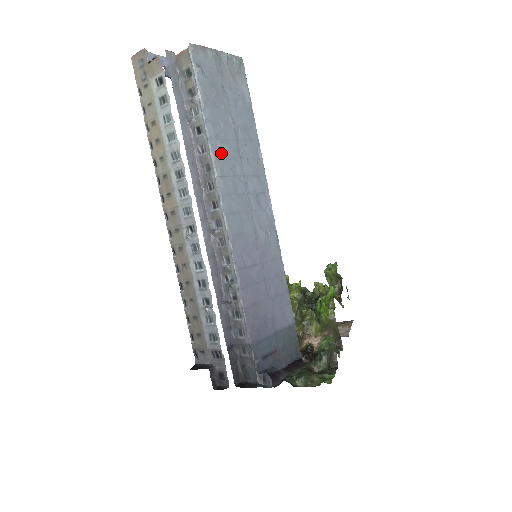
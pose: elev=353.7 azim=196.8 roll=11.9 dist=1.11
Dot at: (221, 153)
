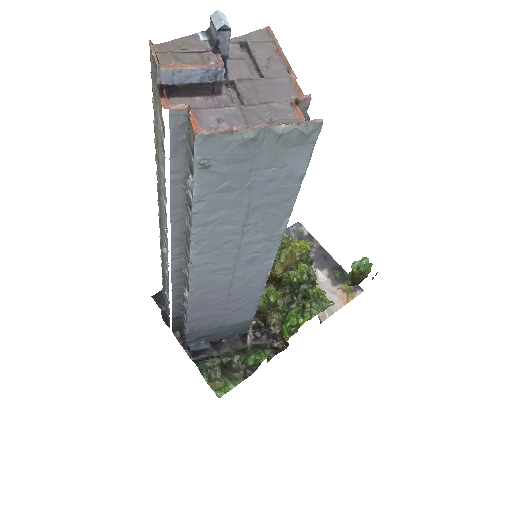
Dot at: (209, 235)
